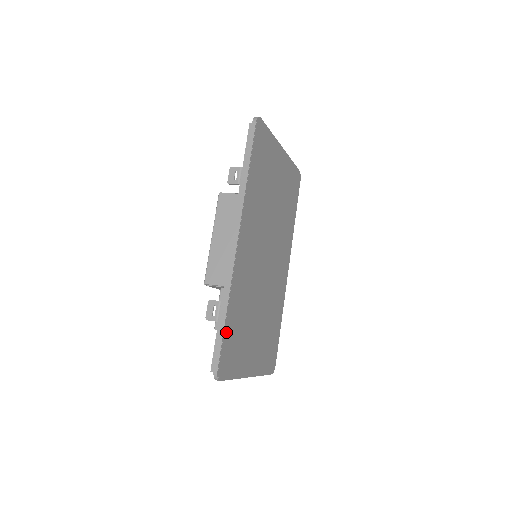
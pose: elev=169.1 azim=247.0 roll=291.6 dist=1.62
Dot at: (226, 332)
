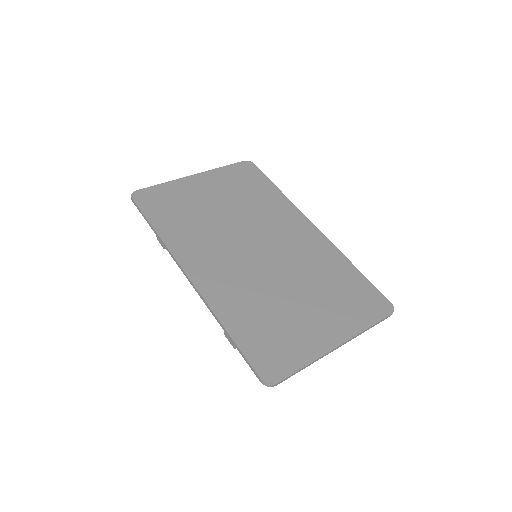
Dot at: (243, 344)
